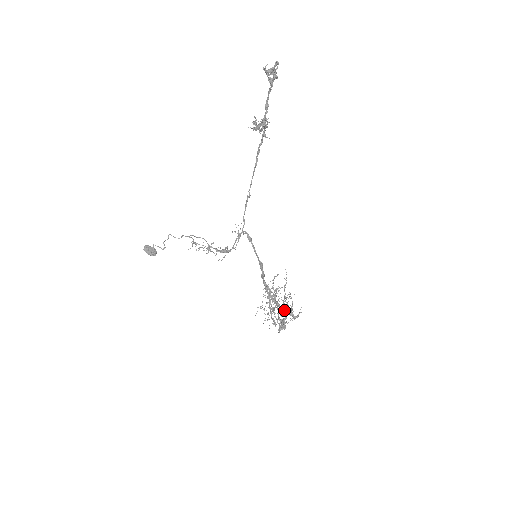
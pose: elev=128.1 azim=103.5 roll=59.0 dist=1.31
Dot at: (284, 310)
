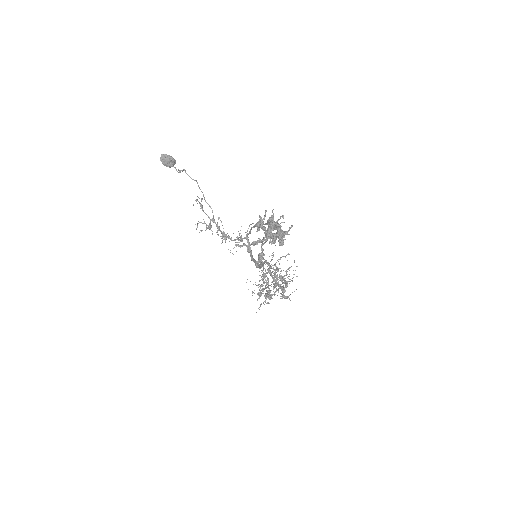
Dot at: (278, 284)
